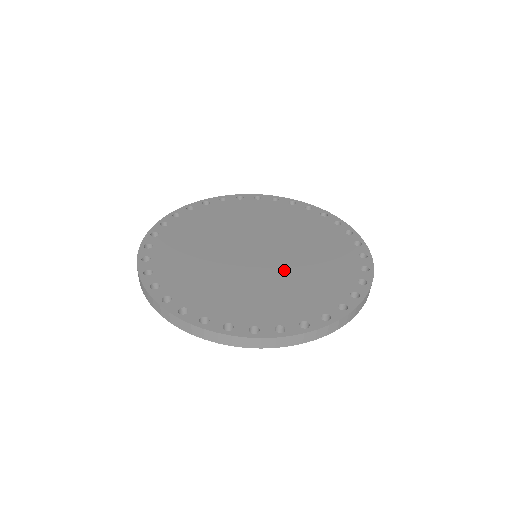
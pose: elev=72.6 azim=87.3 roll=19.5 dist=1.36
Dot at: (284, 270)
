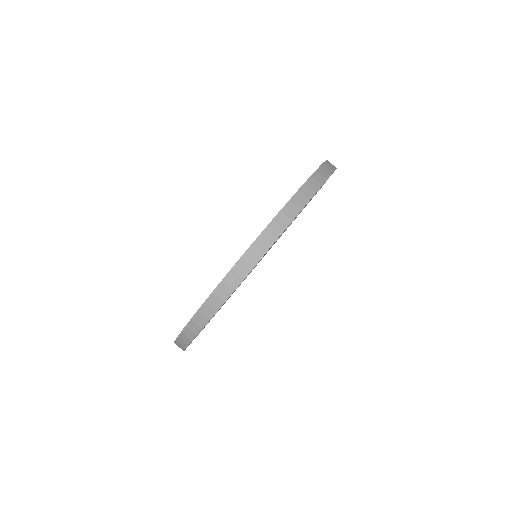
Dot at: occluded
